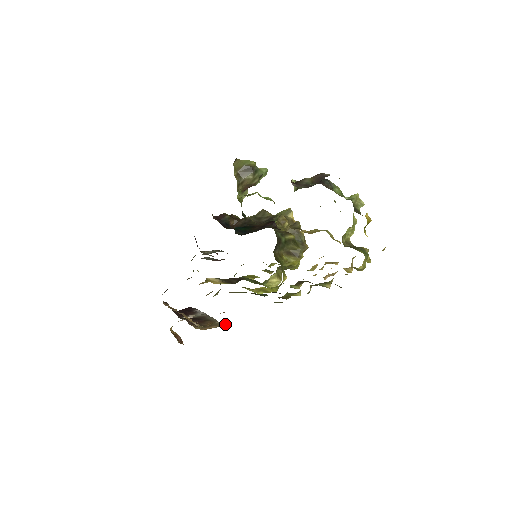
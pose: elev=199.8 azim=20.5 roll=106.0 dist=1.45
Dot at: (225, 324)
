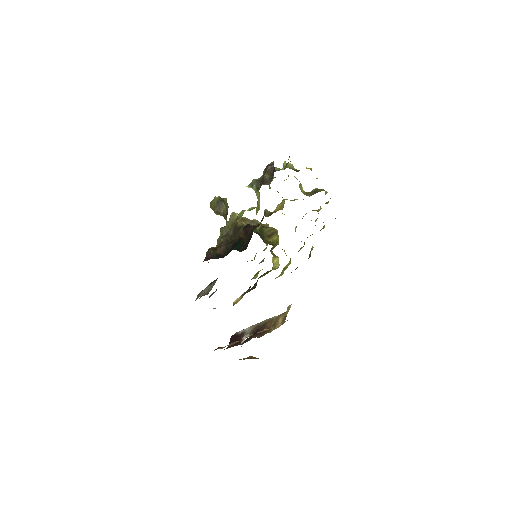
Dot at: occluded
